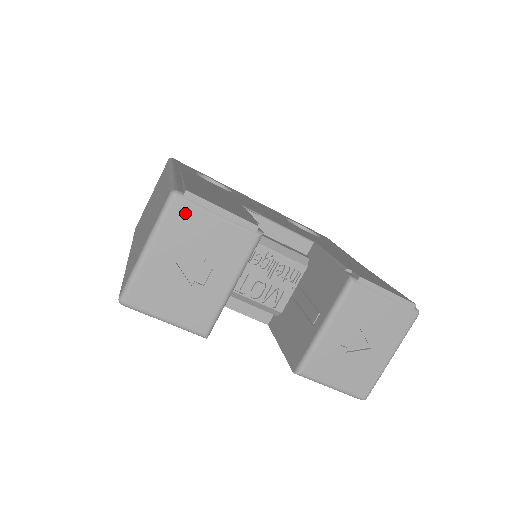
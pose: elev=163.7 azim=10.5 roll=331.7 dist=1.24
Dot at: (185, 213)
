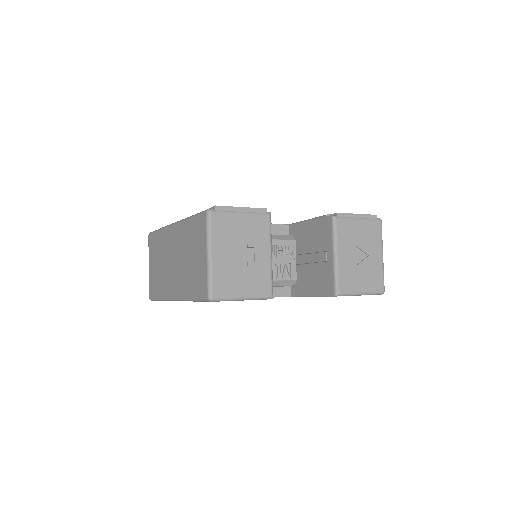
Dot at: (221, 220)
